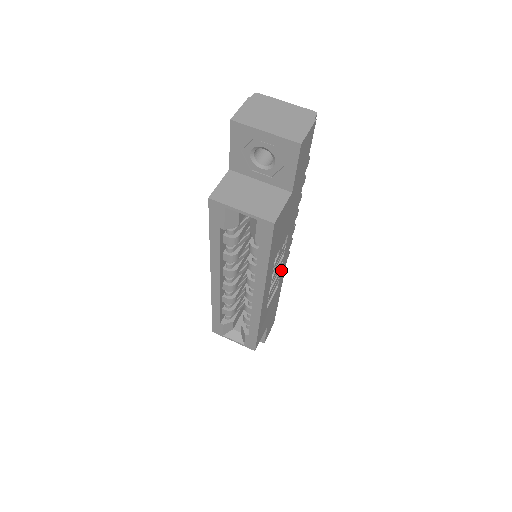
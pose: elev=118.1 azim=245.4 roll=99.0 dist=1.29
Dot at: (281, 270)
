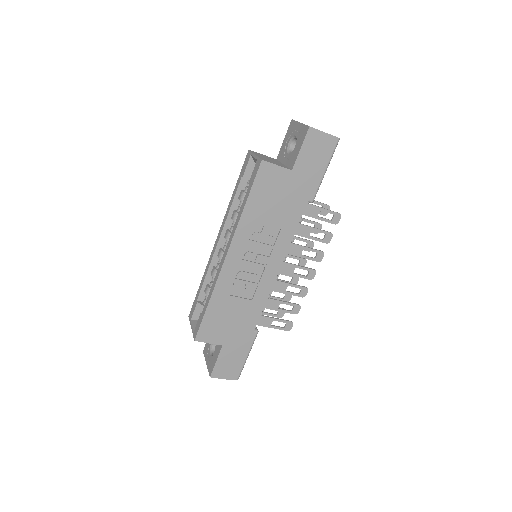
Dot at: (262, 278)
